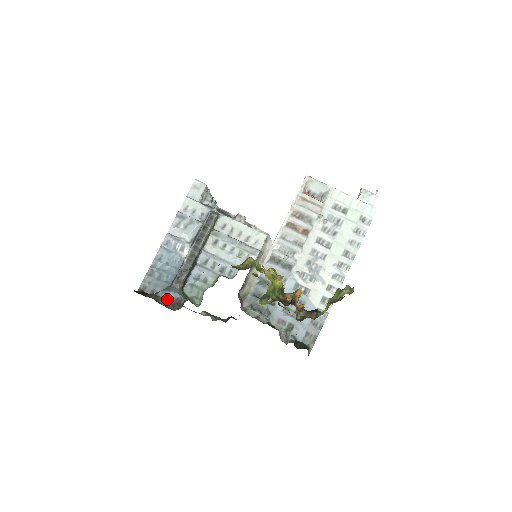
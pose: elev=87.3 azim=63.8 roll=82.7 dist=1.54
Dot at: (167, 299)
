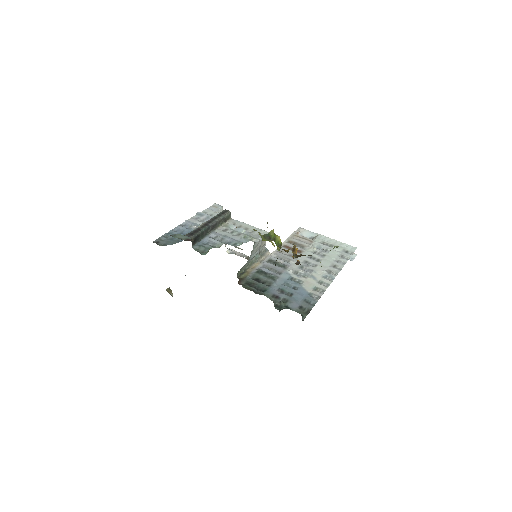
Dot at: (179, 238)
